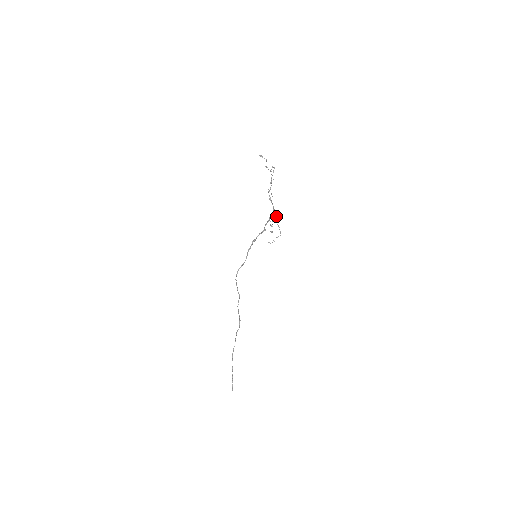
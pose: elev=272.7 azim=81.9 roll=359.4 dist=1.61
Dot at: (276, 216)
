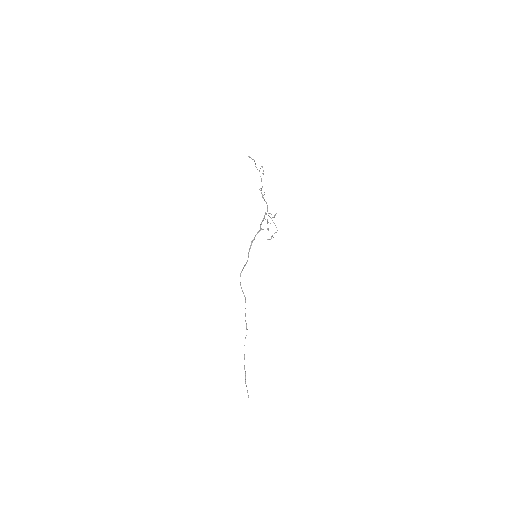
Dot at: (270, 213)
